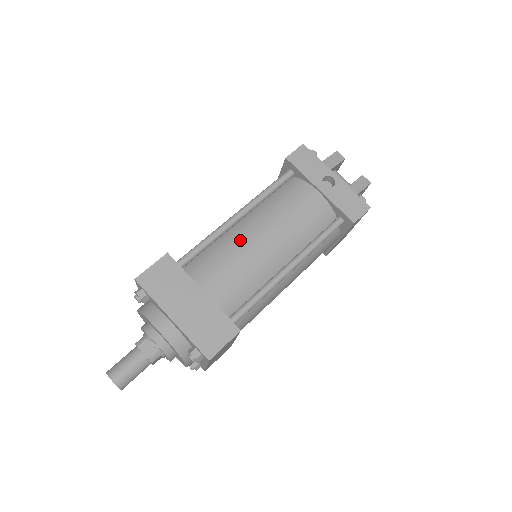
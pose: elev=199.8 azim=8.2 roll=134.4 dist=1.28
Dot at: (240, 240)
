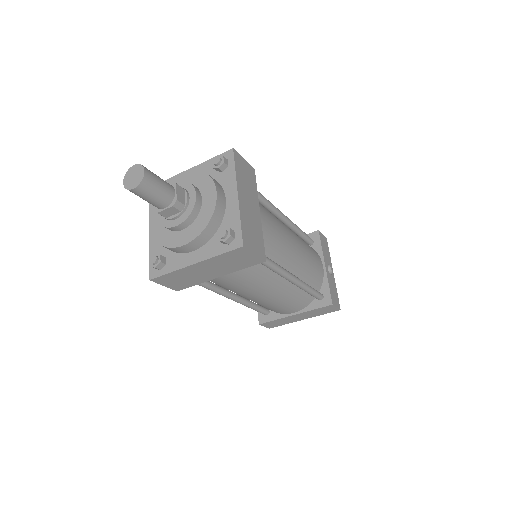
Dot at: (283, 225)
